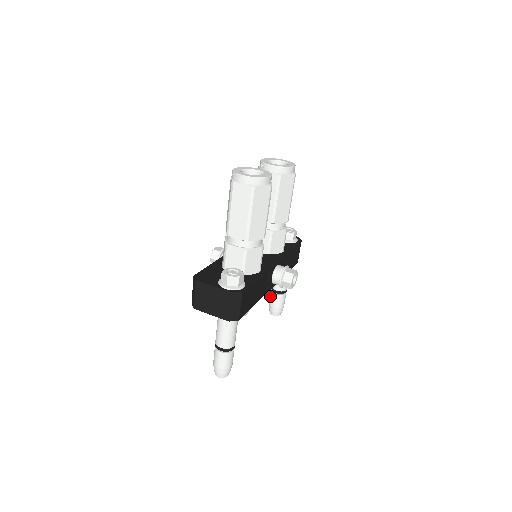
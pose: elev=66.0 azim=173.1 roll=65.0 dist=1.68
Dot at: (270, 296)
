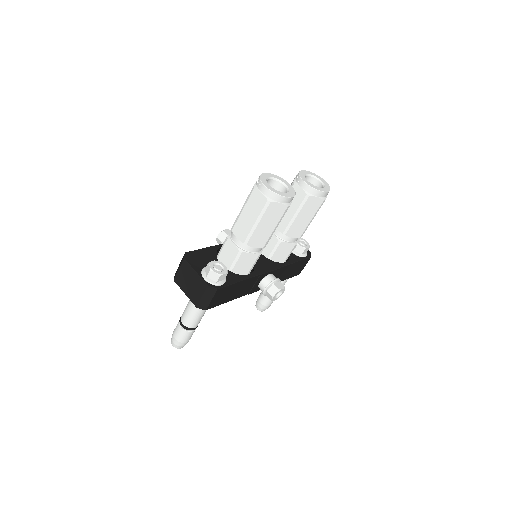
Dot at: occluded
